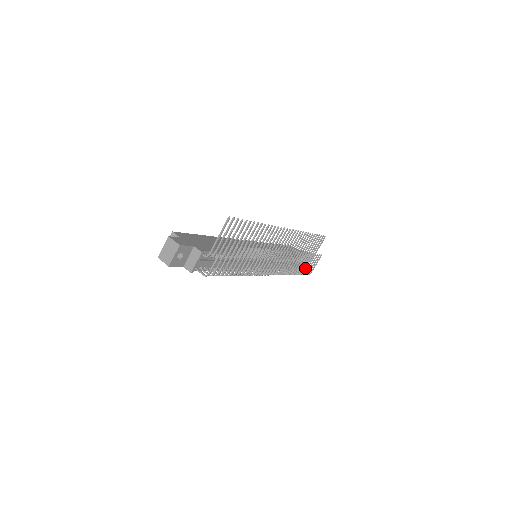
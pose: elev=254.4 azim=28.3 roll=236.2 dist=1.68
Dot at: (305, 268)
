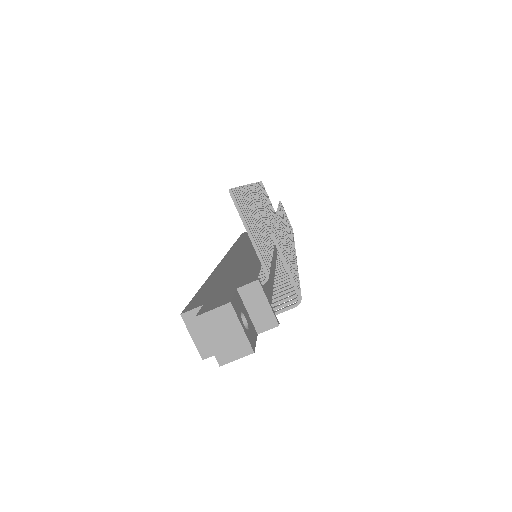
Dot at: occluded
